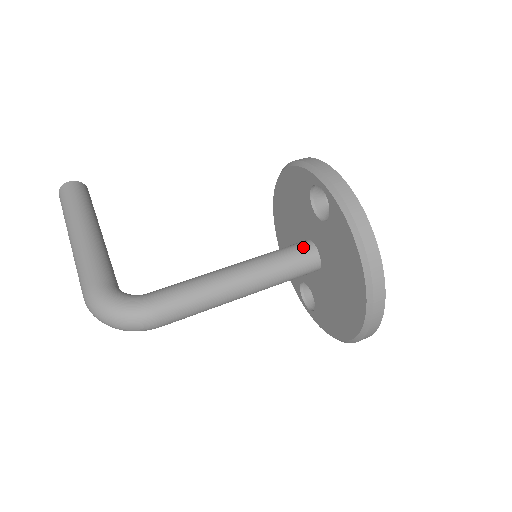
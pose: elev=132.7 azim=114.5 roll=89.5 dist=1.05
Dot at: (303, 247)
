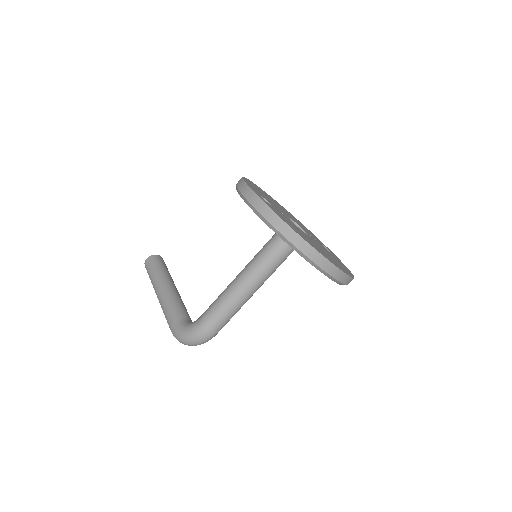
Dot at: (276, 237)
